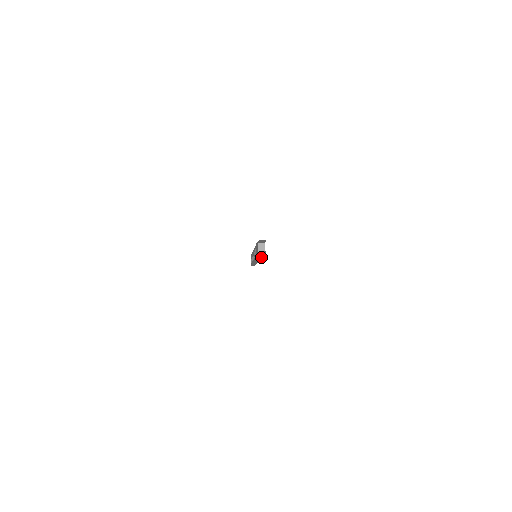
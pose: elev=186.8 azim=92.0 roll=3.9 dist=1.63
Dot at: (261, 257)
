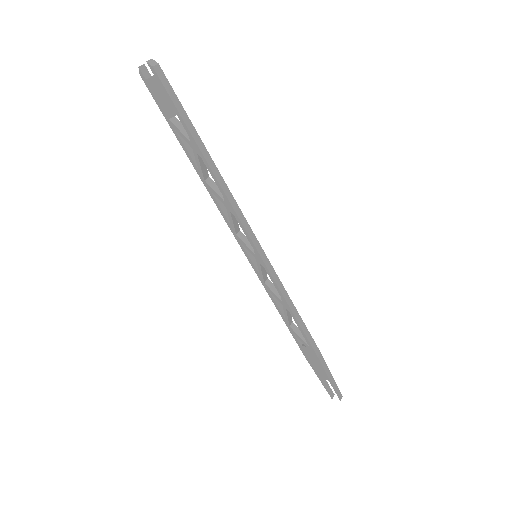
Dot at: occluded
